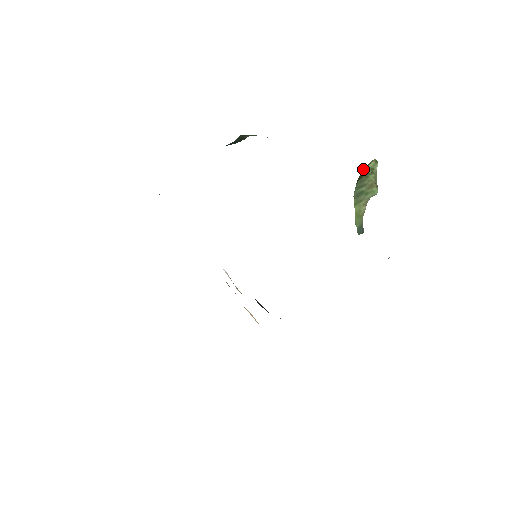
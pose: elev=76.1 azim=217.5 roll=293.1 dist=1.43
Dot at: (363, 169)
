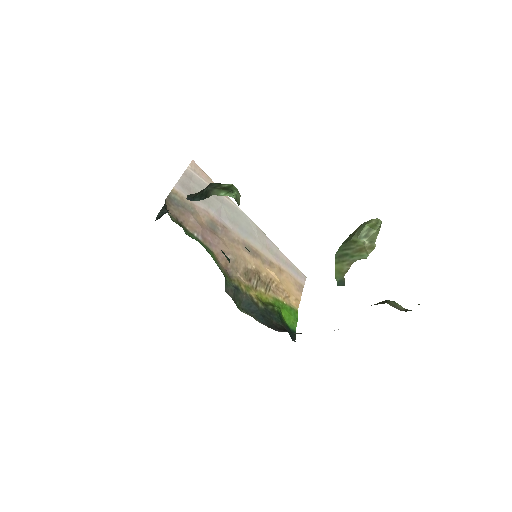
Dot at: (361, 224)
